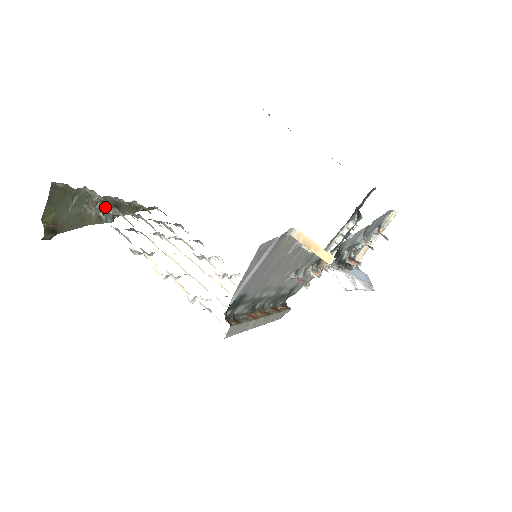
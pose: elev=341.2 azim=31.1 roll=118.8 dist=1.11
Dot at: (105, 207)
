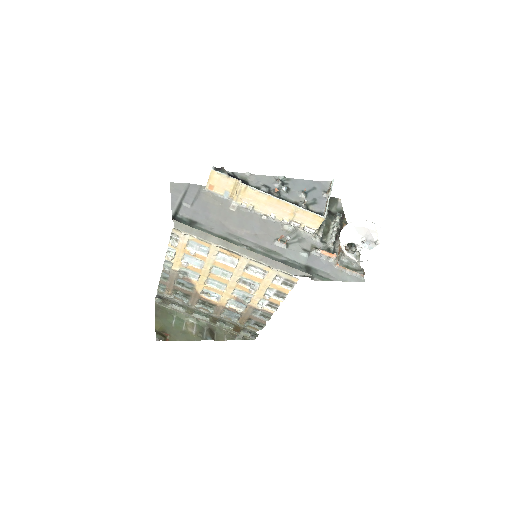
Dot at: (177, 296)
